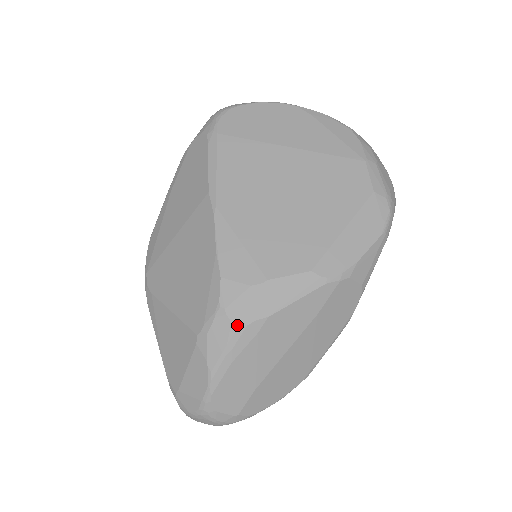
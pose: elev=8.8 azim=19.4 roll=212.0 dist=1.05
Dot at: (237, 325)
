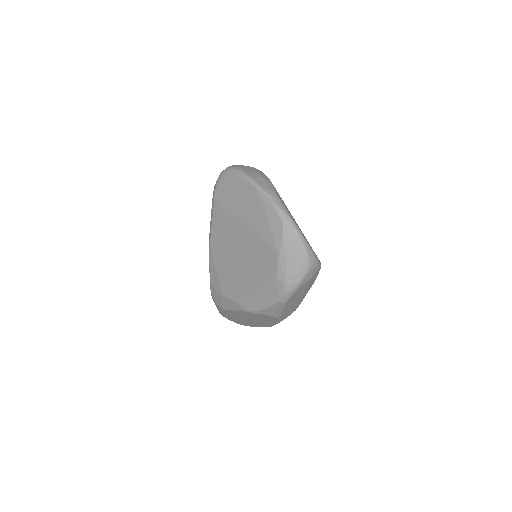
Dot at: (217, 305)
